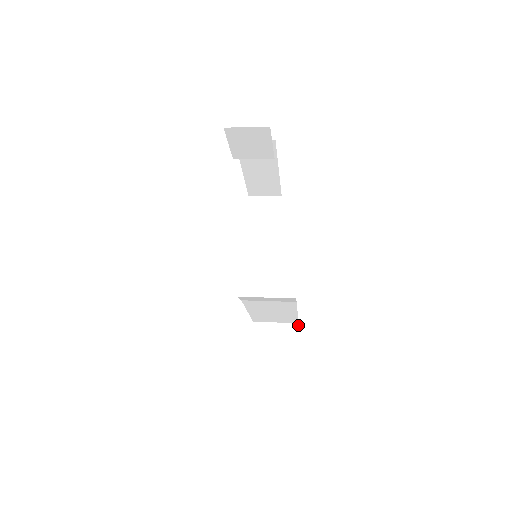
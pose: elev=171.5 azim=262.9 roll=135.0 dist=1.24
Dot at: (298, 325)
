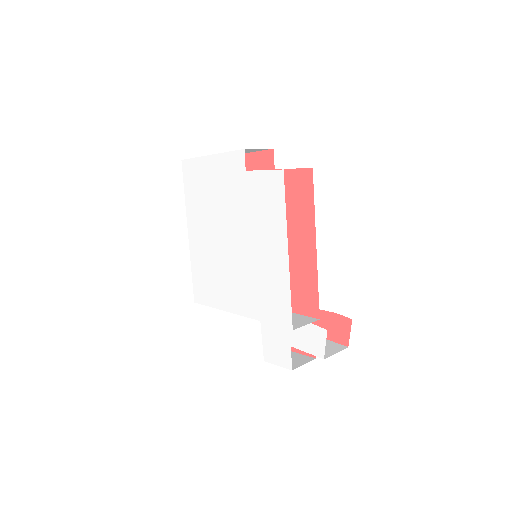
Dot at: occluded
